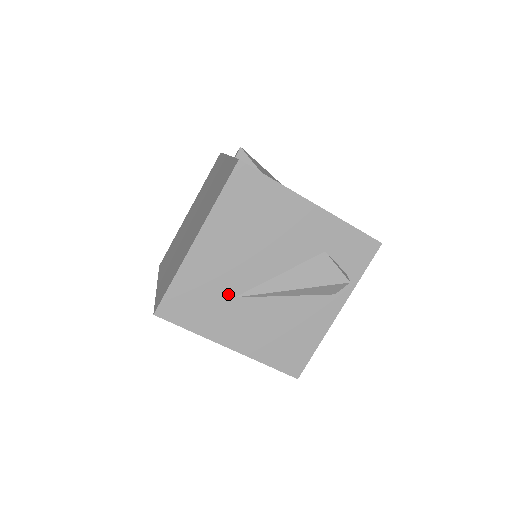
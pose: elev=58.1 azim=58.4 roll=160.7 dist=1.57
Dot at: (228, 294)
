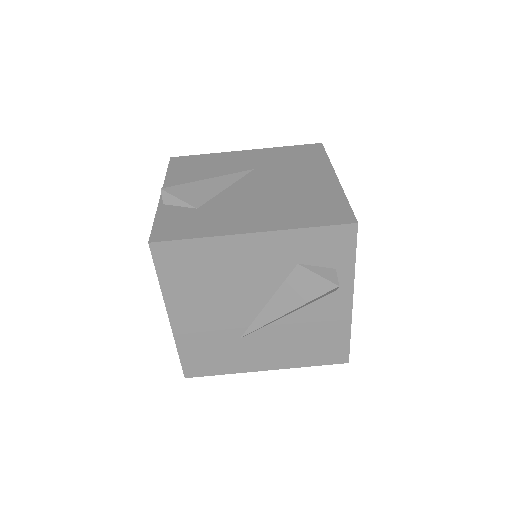
Dot at: (232, 339)
